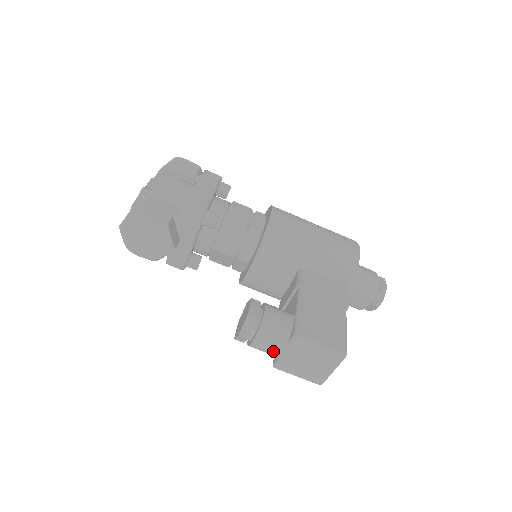
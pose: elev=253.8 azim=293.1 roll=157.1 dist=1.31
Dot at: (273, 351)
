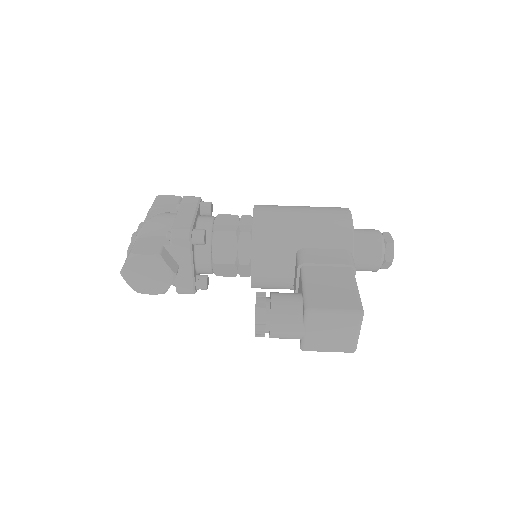
Dot at: (293, 334)
